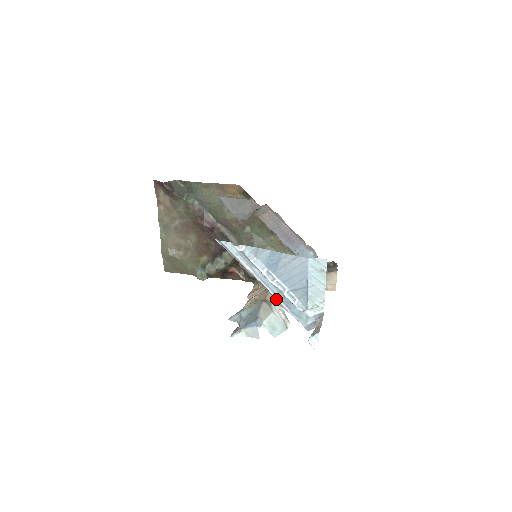
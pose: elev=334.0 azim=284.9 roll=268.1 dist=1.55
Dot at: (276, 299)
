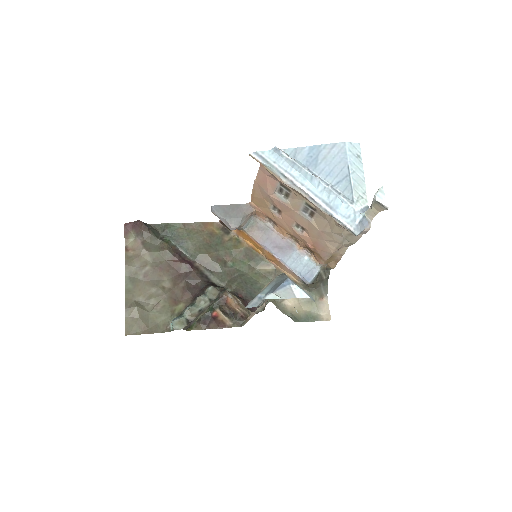
Dot at: (319, 204)
